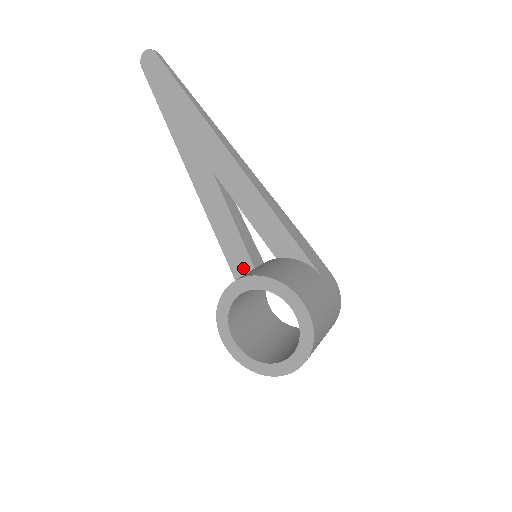
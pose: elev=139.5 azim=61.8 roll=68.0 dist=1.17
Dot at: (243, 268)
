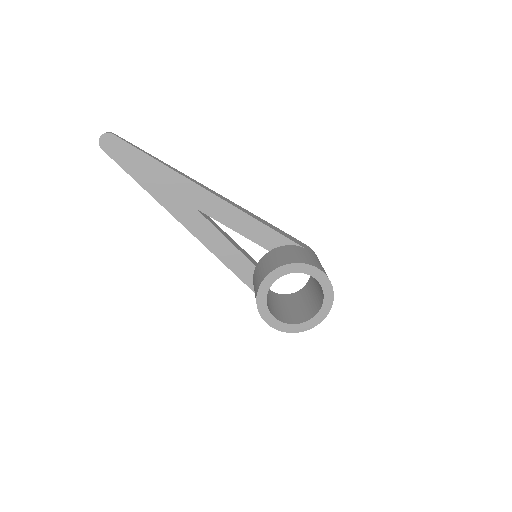
Dot at: (245, 269)
